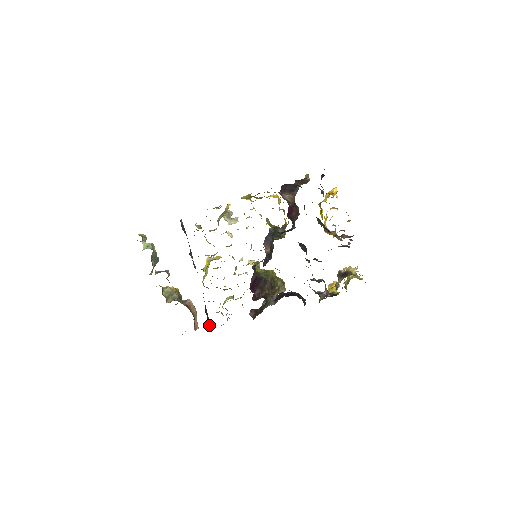
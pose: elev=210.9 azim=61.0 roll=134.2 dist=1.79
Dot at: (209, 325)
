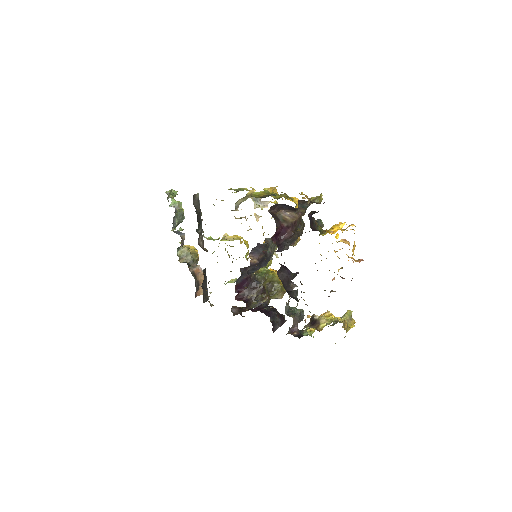
Dot at: (205, 298)
